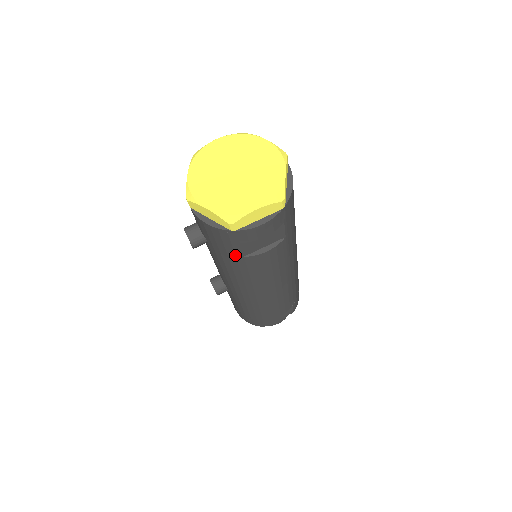
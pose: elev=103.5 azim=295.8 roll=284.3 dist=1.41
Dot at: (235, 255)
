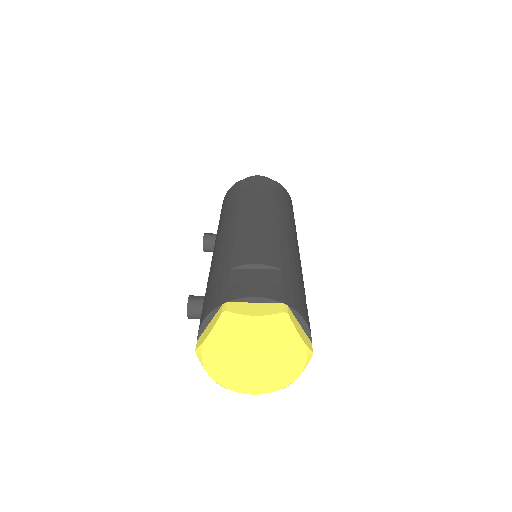
Dot at: occluded
